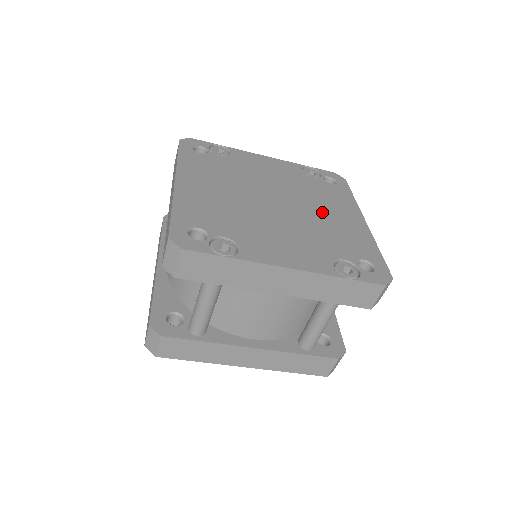
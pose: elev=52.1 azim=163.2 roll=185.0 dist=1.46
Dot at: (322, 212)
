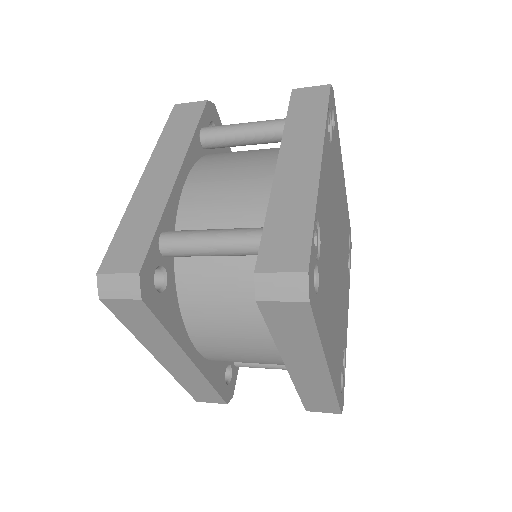
Dot at: (341, 211)
